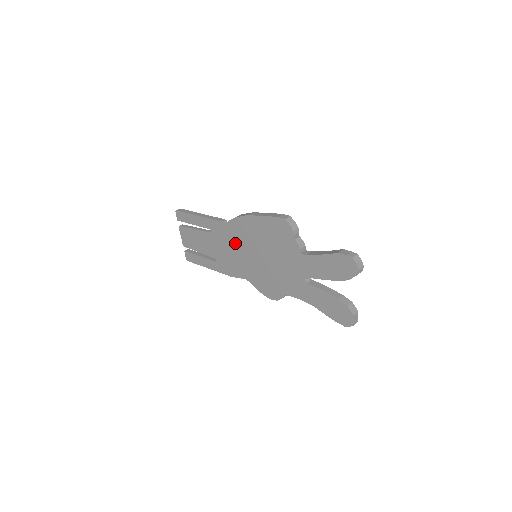
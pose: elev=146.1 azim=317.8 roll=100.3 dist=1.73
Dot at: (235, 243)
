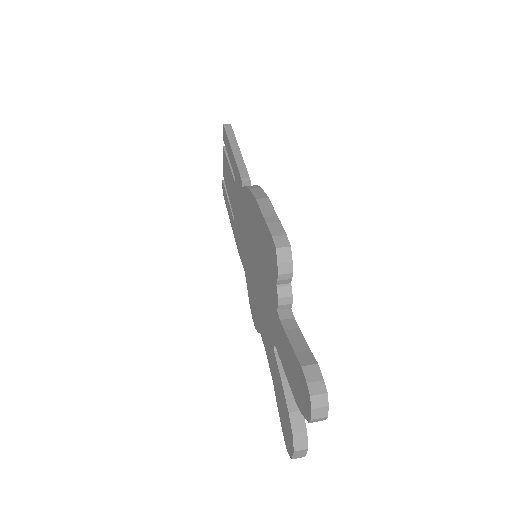
Dot at: (244, 219)
